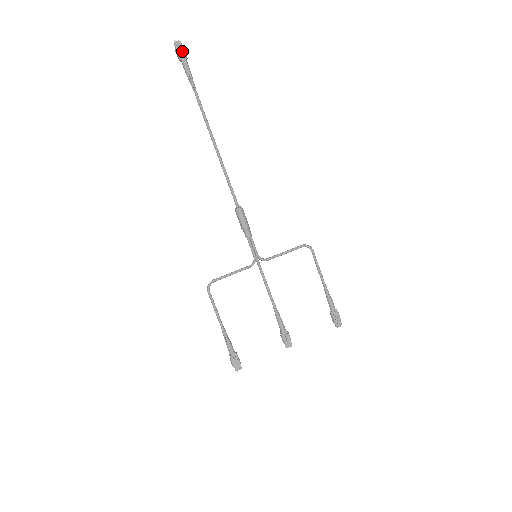
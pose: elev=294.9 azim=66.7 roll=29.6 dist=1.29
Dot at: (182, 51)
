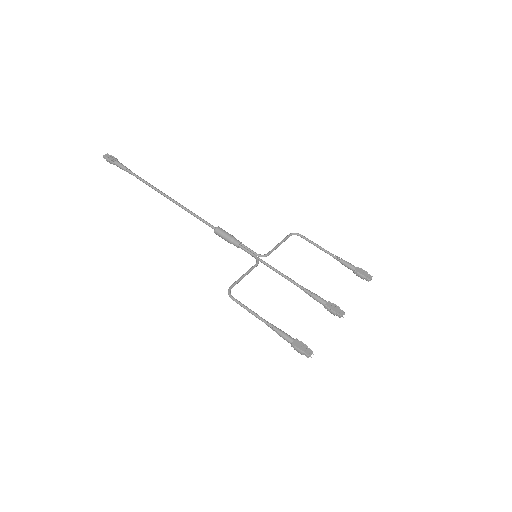
Dot at: (112, 157)
